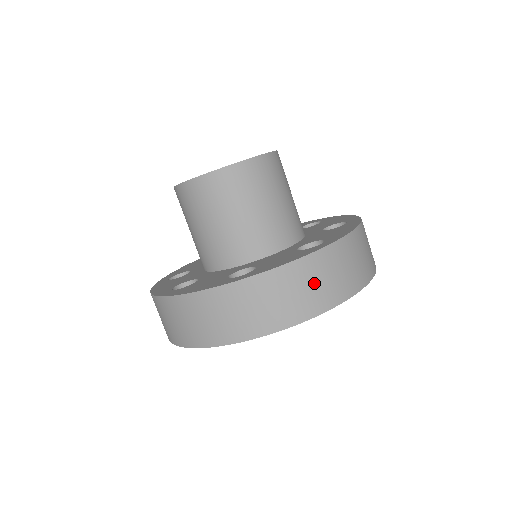
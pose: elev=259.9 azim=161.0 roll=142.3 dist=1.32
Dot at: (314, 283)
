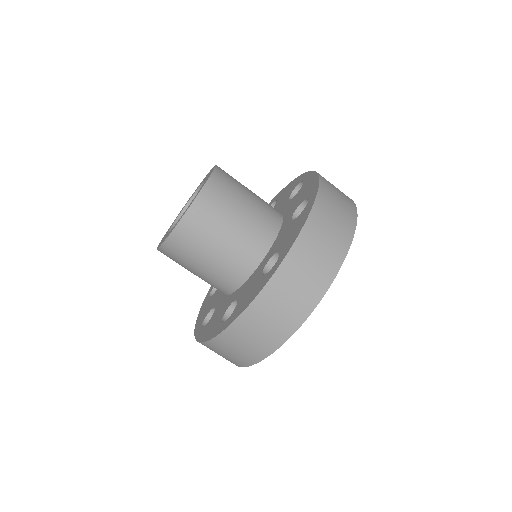
Dot at: (279, 308)
